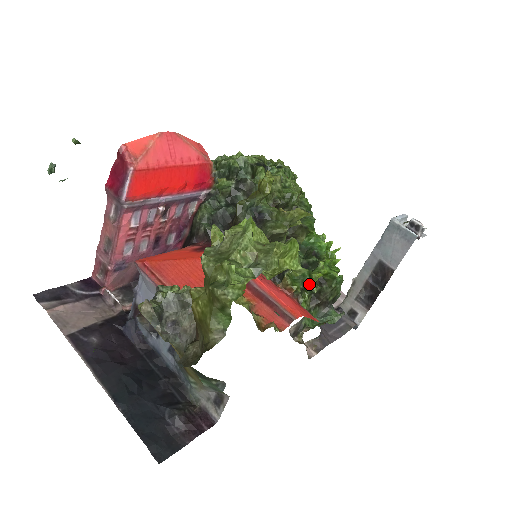
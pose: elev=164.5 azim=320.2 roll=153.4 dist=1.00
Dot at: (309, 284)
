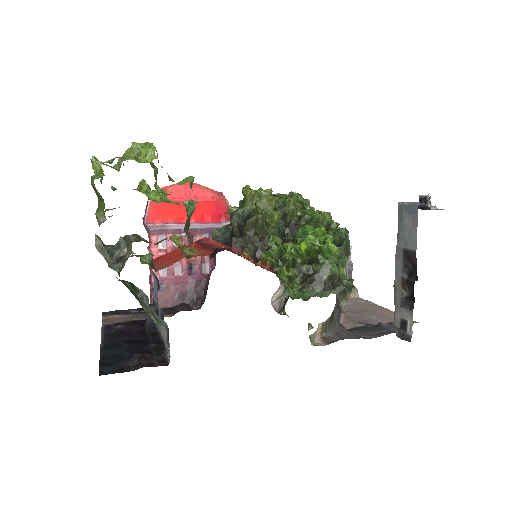
Dot at: (284, 255)
